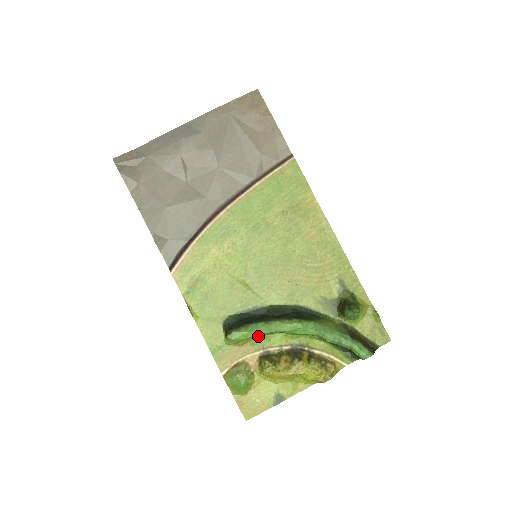
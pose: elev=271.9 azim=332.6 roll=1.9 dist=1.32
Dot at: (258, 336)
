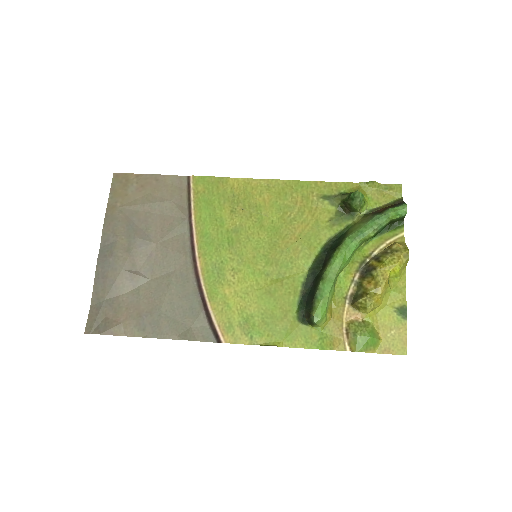
Dot at: (331, 295)
